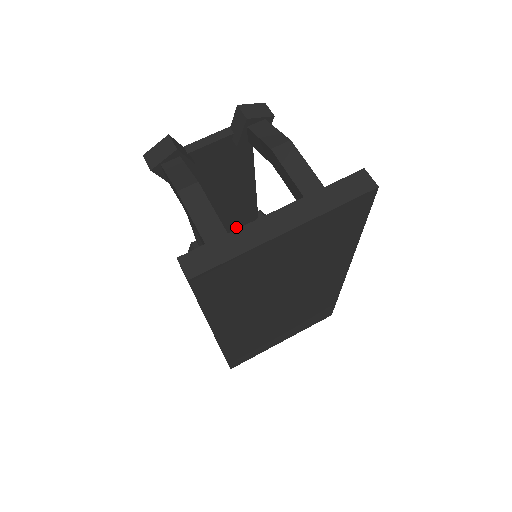
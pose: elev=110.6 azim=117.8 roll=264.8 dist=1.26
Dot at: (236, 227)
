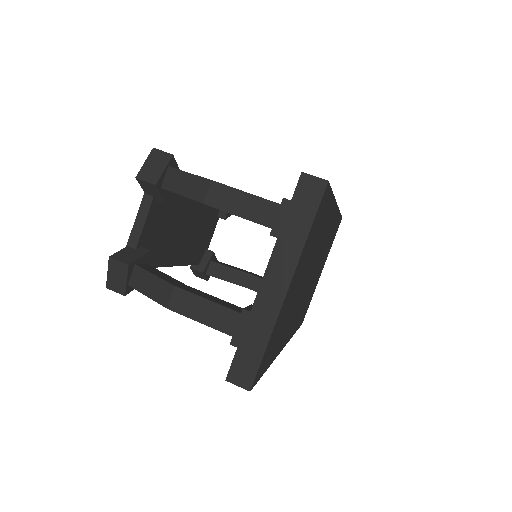
Dot at: (211, 224)
